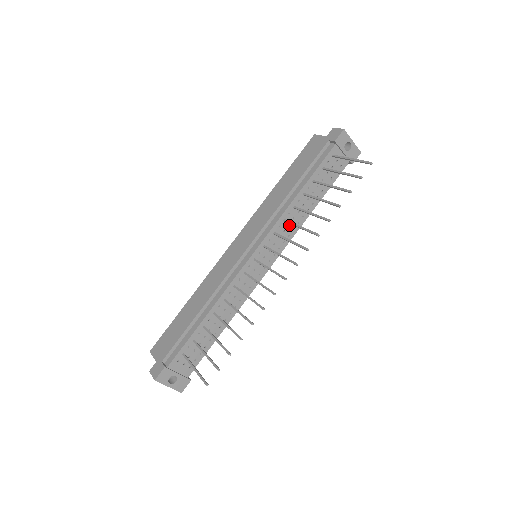
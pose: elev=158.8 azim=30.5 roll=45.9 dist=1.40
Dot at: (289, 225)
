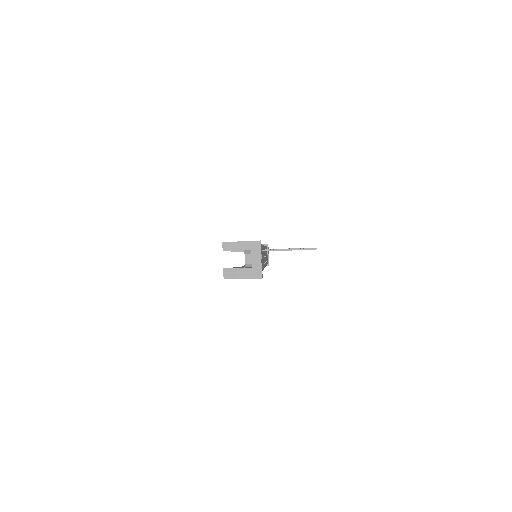
Dot at: occluded
